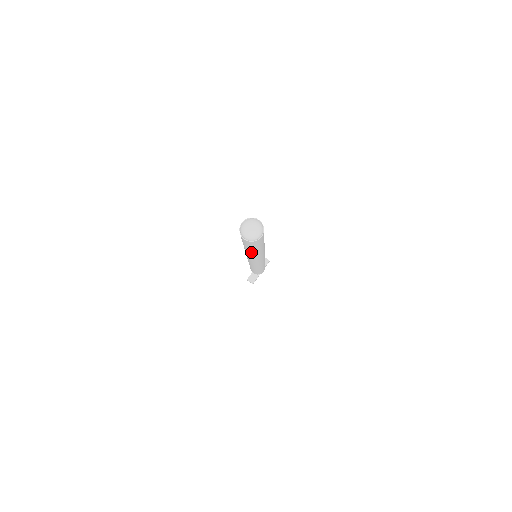
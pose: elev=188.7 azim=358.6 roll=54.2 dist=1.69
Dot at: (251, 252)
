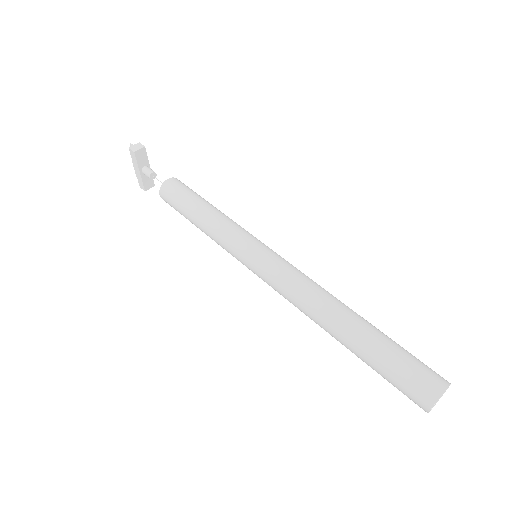
Dot at: occluded
